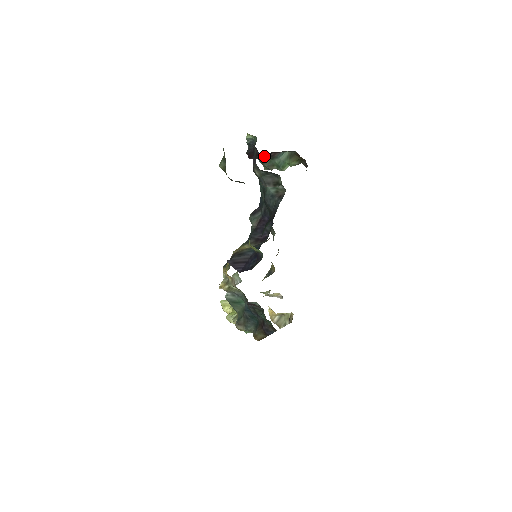
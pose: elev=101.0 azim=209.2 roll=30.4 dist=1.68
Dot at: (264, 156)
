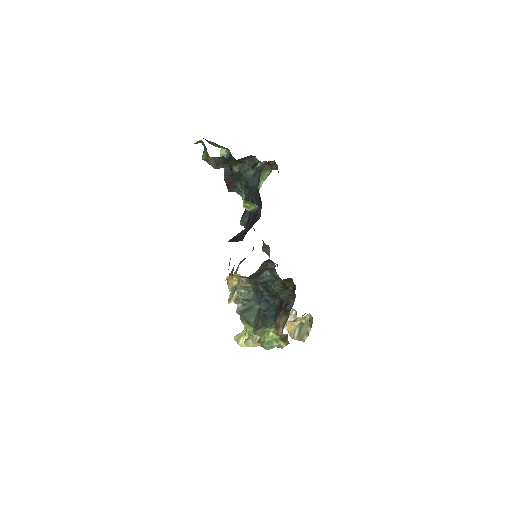
Dot at: occluded
